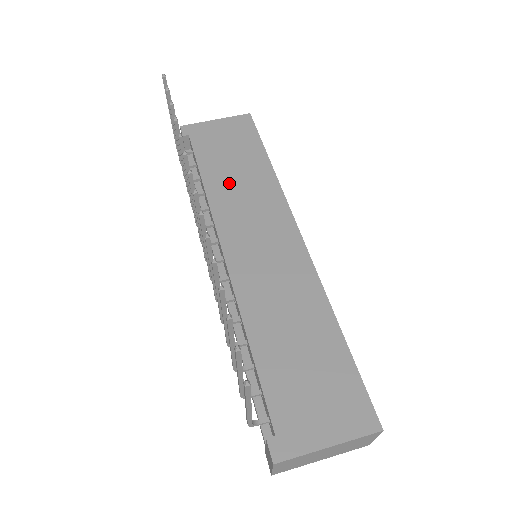
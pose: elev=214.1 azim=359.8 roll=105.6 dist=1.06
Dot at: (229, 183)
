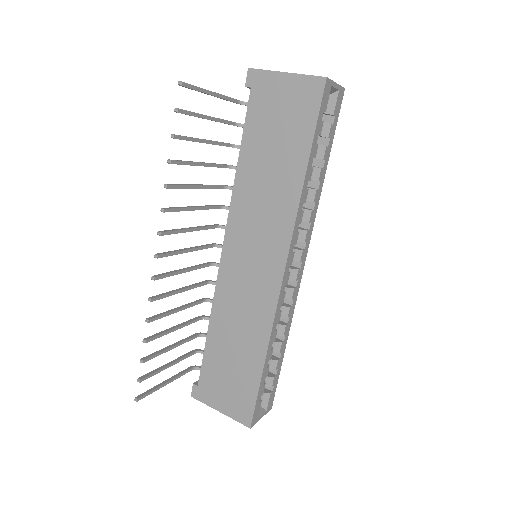
Dot at: (257, 179)
